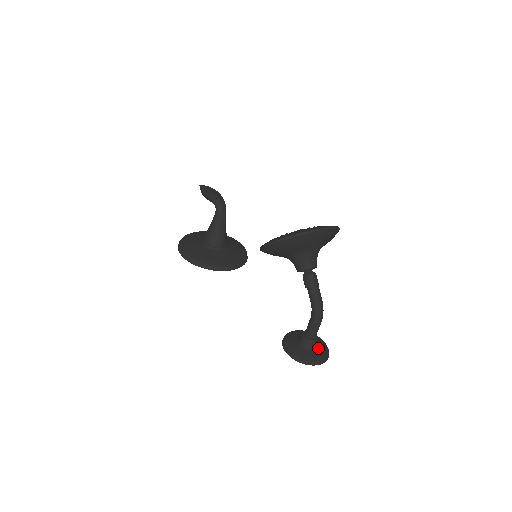
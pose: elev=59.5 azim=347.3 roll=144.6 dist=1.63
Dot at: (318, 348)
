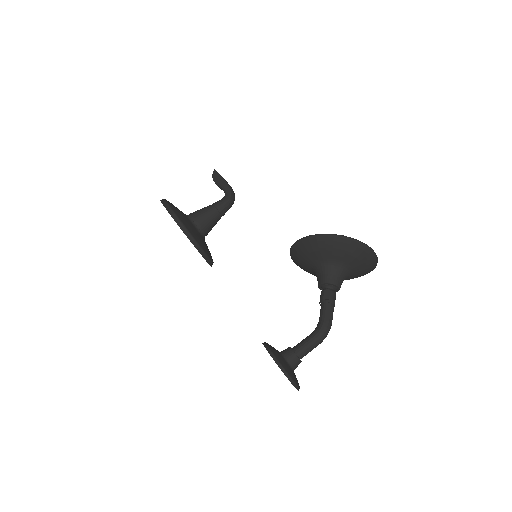
Dot at: occluded
